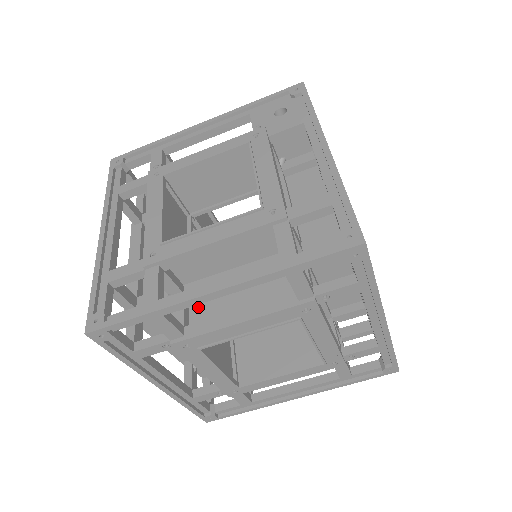
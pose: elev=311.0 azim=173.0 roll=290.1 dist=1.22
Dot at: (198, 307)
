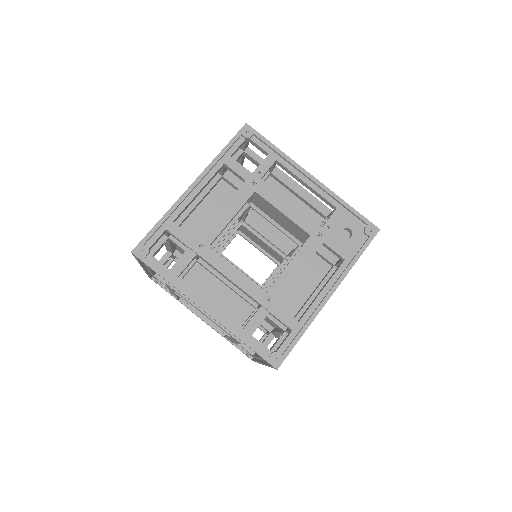
Dot at: (196, 274)
